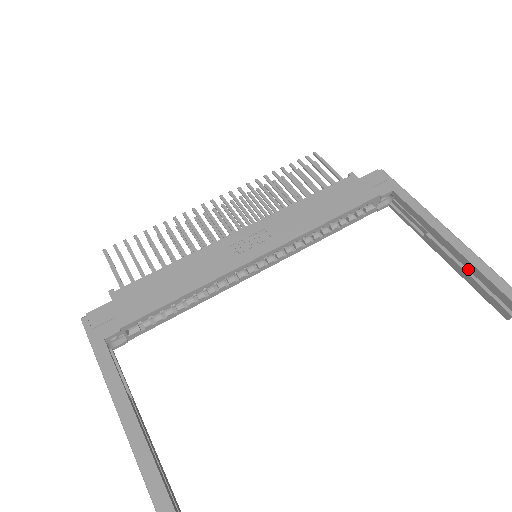
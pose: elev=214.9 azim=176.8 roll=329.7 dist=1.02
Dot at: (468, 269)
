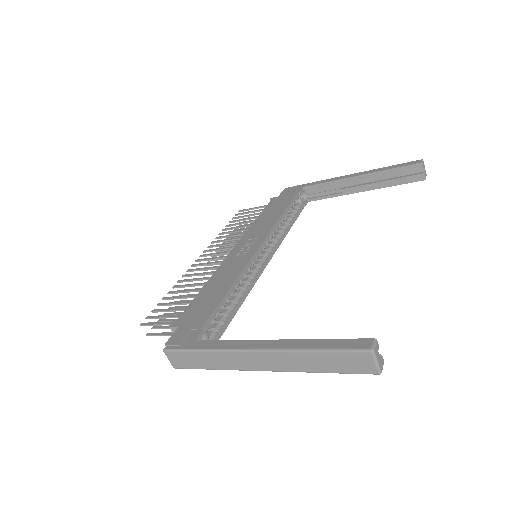
Dot at: (380, 178)
